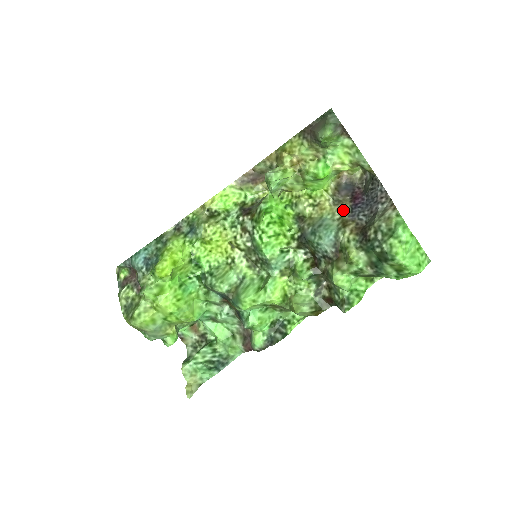
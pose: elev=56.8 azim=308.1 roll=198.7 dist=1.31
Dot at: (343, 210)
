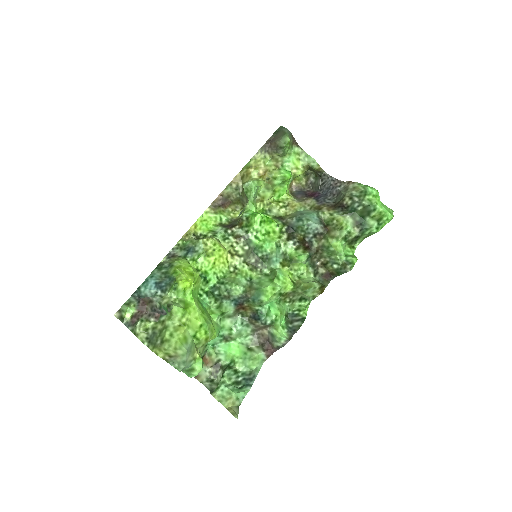
Dot at: (310, 203)
